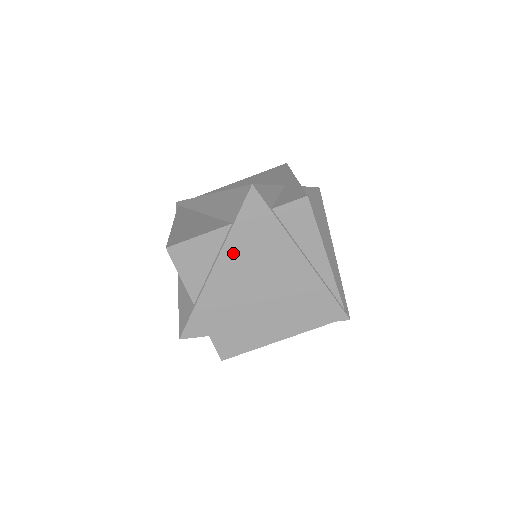
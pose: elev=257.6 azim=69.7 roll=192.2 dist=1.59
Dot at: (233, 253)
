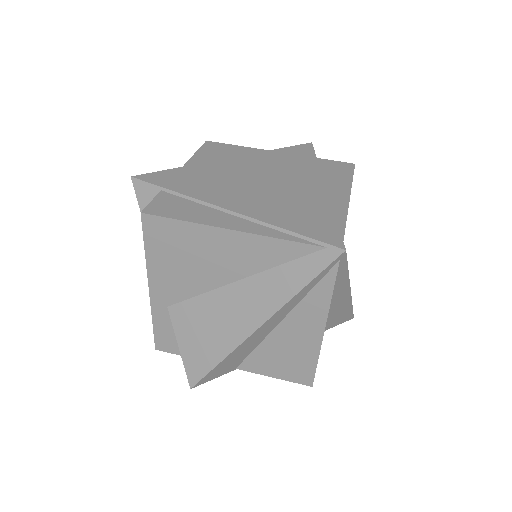
Dot at: (258, 159)
